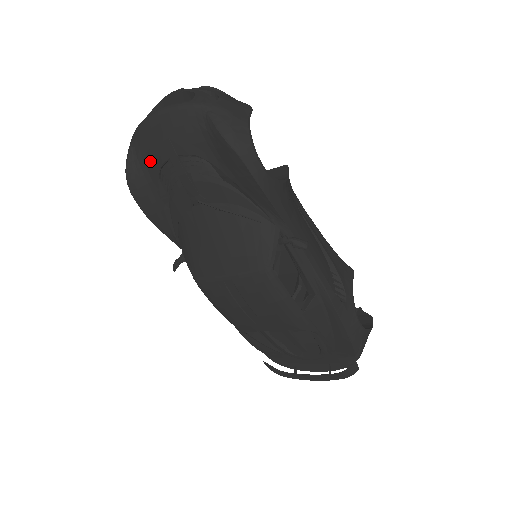
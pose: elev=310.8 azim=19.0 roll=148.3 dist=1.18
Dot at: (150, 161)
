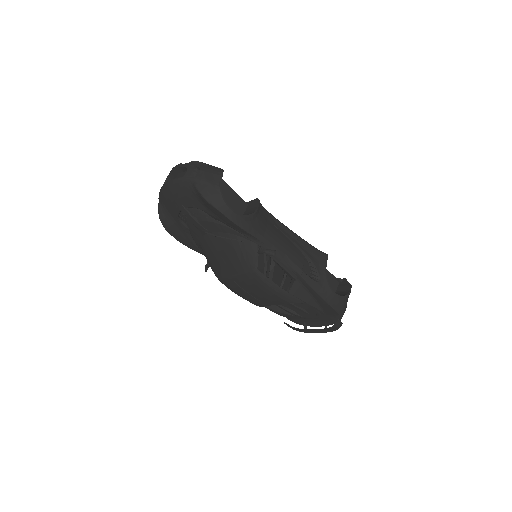
Dot at: (171, 211)
